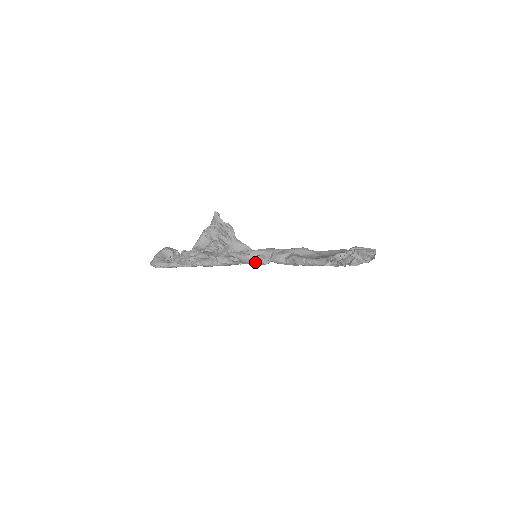
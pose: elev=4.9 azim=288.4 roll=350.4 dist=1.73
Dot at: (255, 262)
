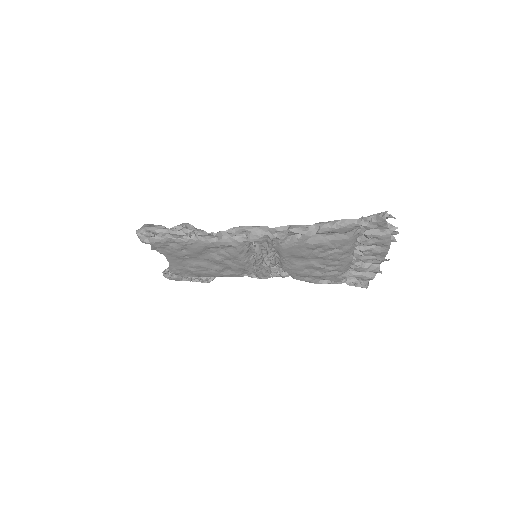
Dot at: (269, 233)
